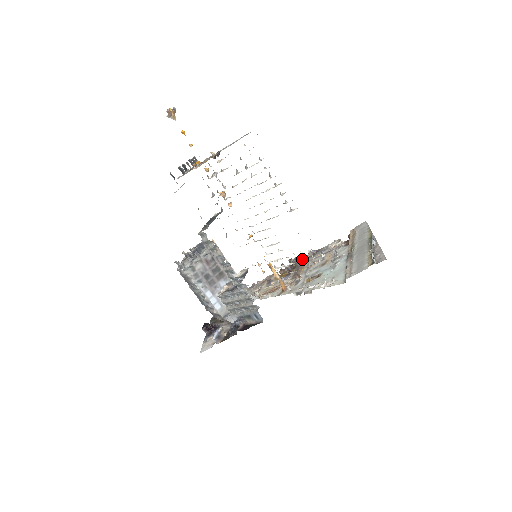
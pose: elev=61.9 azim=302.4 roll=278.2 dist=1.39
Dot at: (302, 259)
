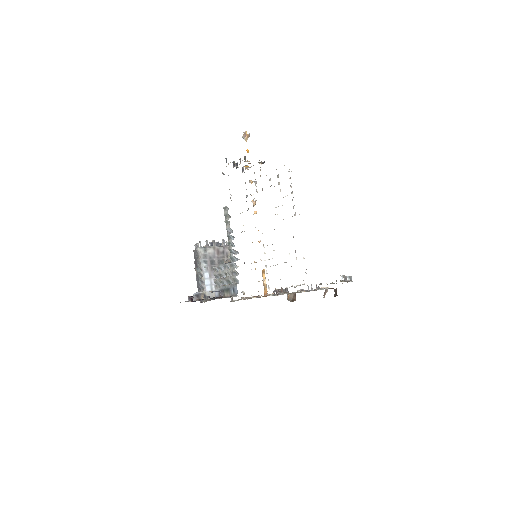
Dot at: occluded
